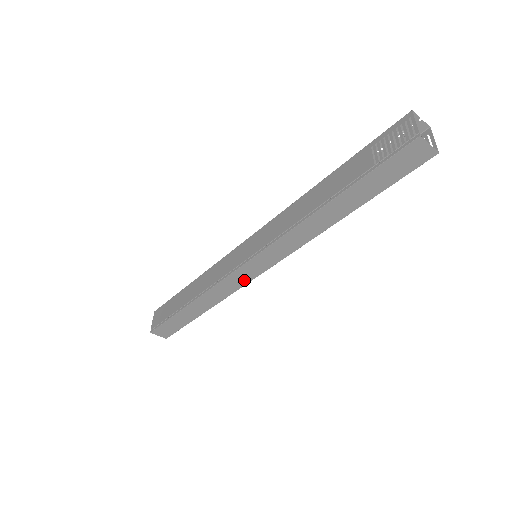
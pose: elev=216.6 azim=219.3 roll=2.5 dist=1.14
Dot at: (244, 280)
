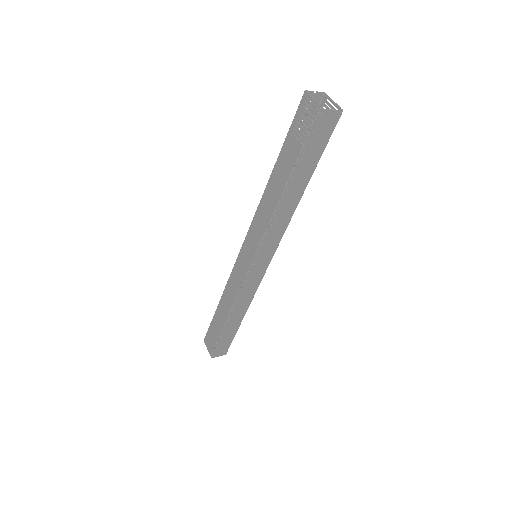
Dot at: (258, 278)
